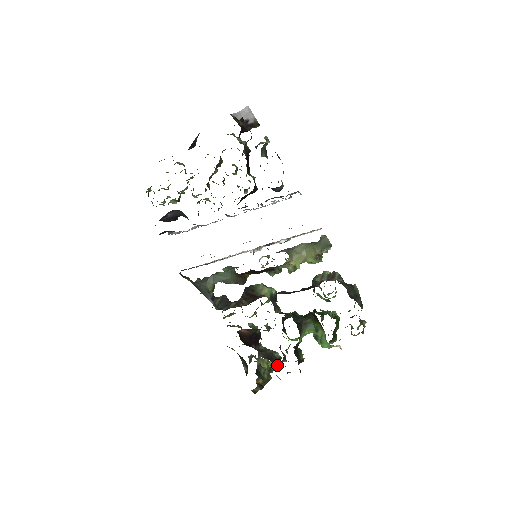
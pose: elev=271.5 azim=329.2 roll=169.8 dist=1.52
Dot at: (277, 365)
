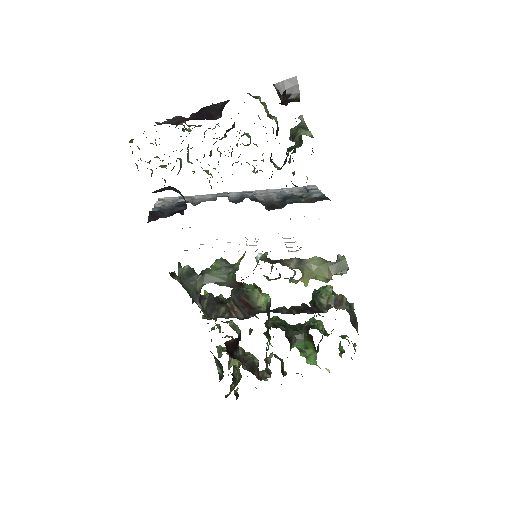
Dot at: (260, 379)
